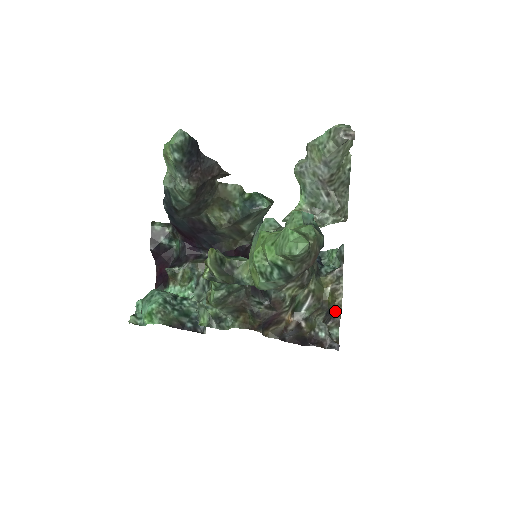
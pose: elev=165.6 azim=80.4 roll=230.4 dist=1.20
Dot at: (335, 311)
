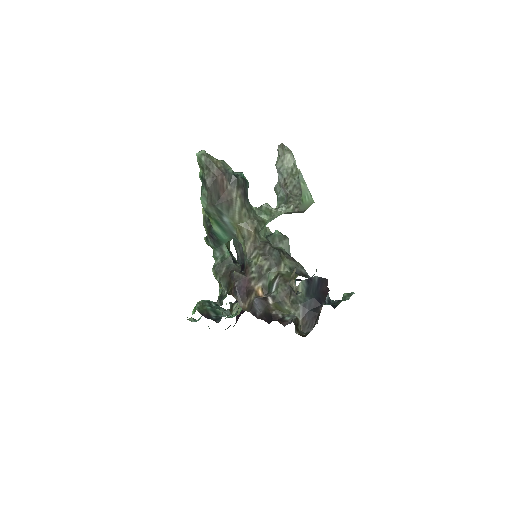
Dot at: (290, 283)
